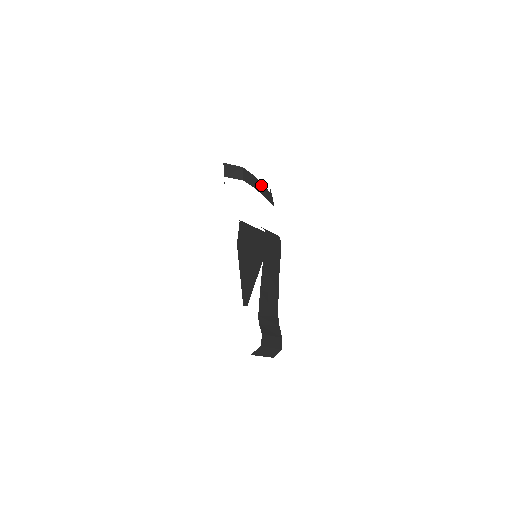
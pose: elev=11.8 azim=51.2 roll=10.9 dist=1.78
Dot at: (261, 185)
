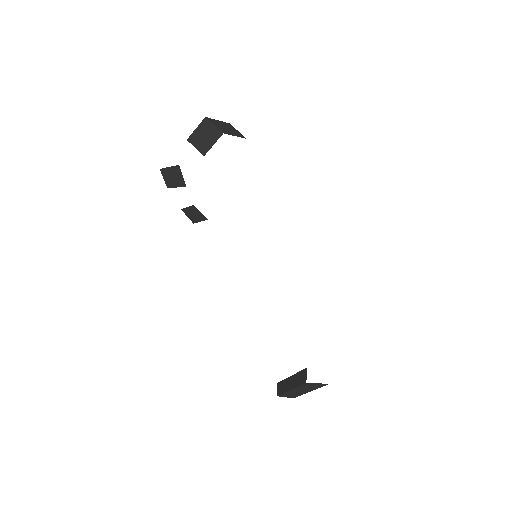
Dot at: occluded
